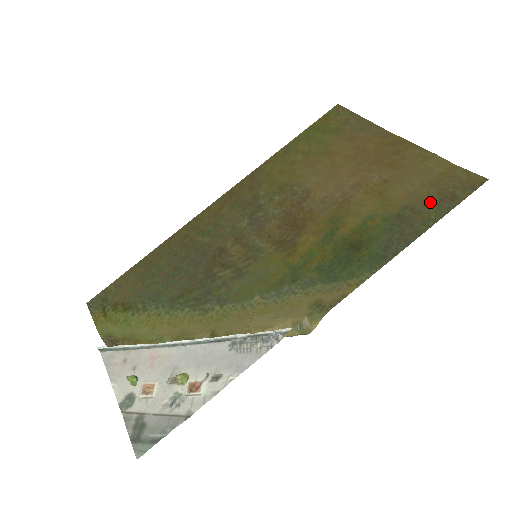
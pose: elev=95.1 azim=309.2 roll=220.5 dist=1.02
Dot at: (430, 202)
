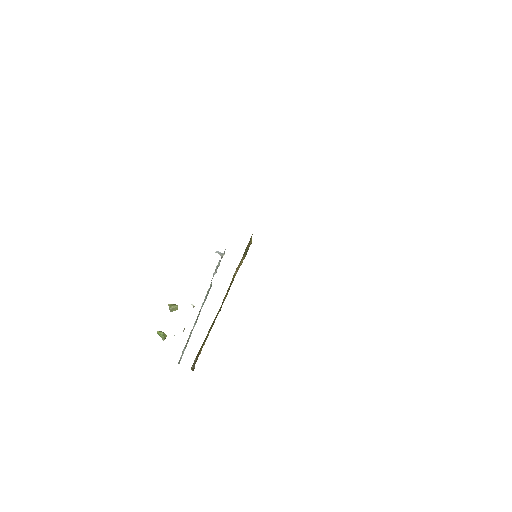
Dot at: occluded
